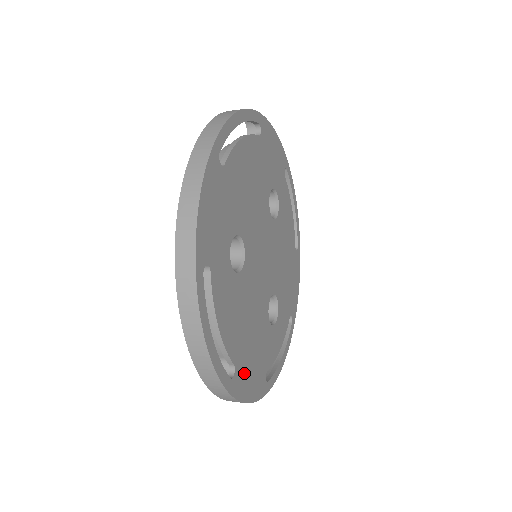
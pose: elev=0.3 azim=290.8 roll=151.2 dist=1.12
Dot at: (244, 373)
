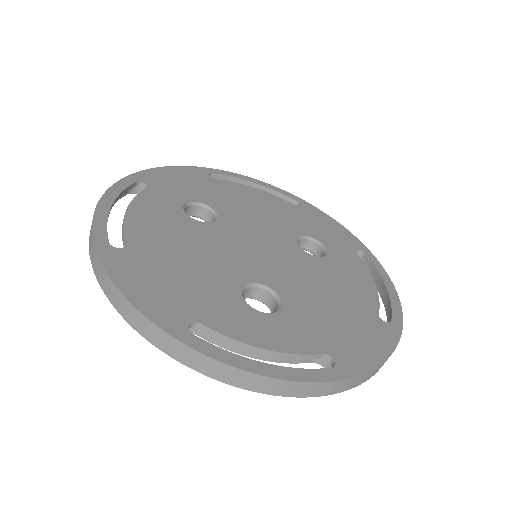
Dot at: (139, 267)
